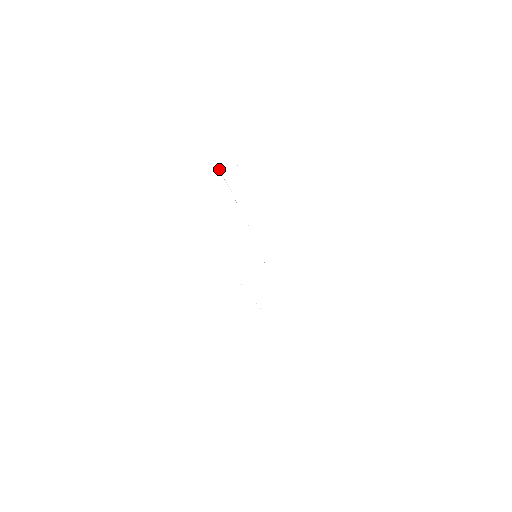
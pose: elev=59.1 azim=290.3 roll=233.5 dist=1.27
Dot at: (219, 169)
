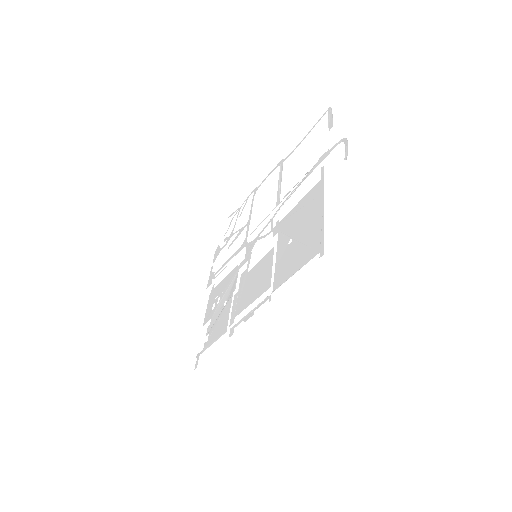
Dot at: (309, 171)
